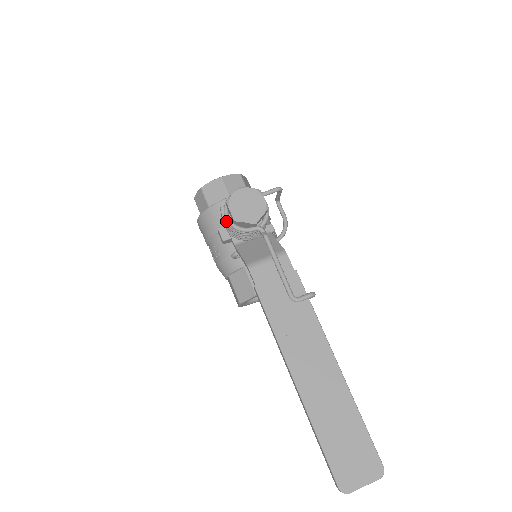
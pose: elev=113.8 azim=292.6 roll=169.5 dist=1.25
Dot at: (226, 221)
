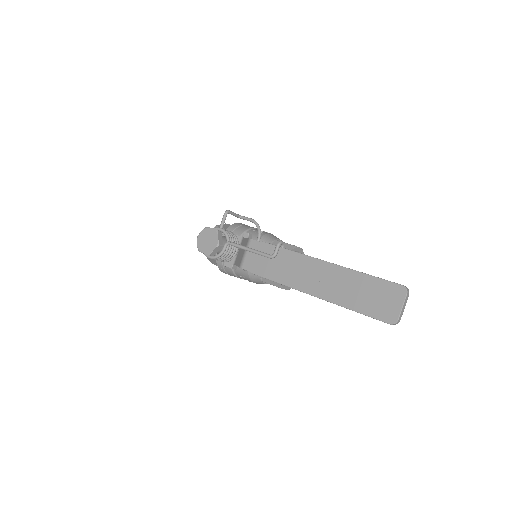
Dot at: occluded
